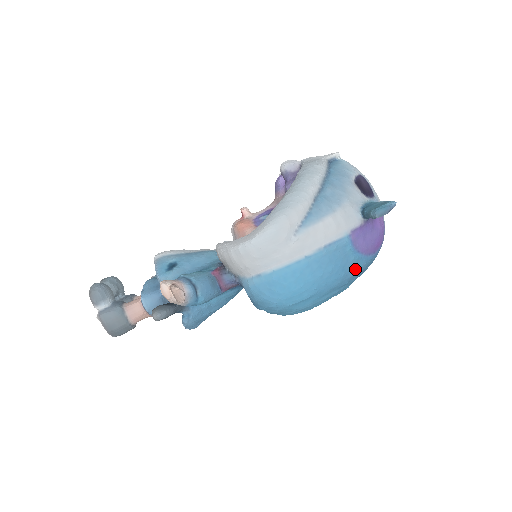
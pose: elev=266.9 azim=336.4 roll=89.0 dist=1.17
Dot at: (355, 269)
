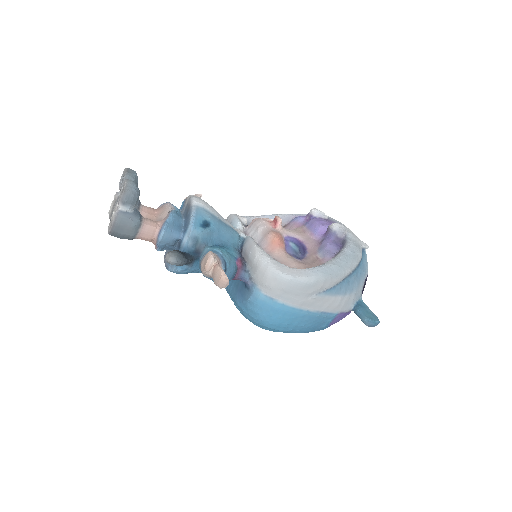
Dot at: (317, 330)
